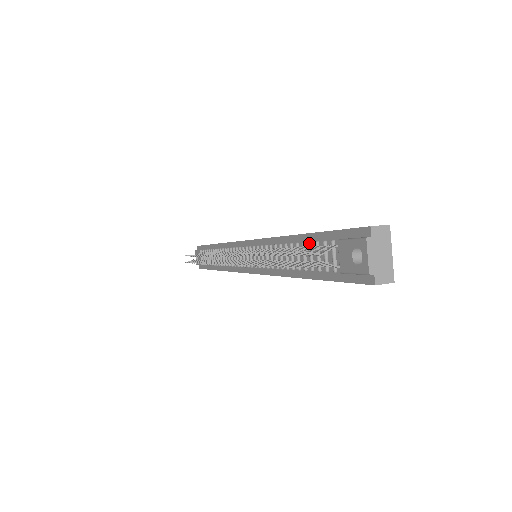
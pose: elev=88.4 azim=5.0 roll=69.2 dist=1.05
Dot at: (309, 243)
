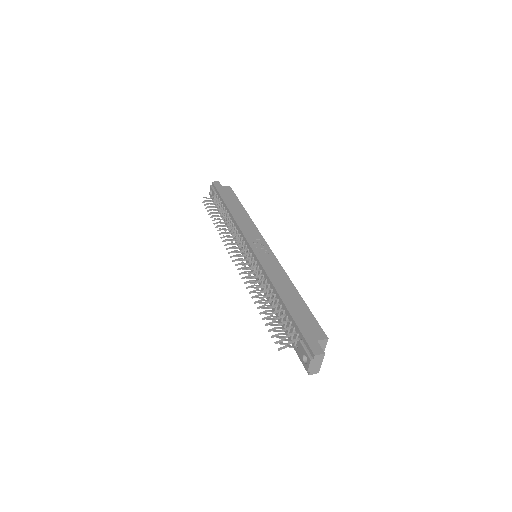
Dot at: (287, 317)
